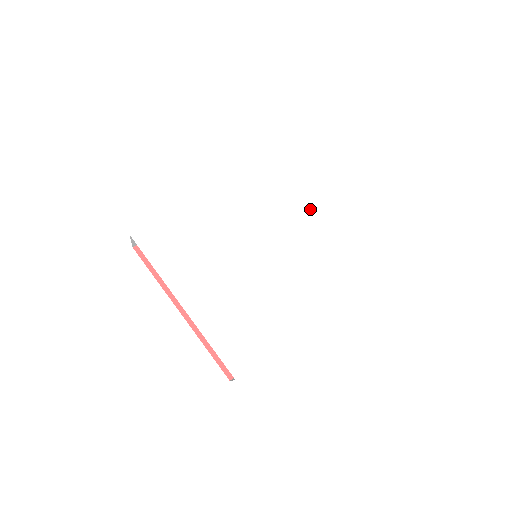
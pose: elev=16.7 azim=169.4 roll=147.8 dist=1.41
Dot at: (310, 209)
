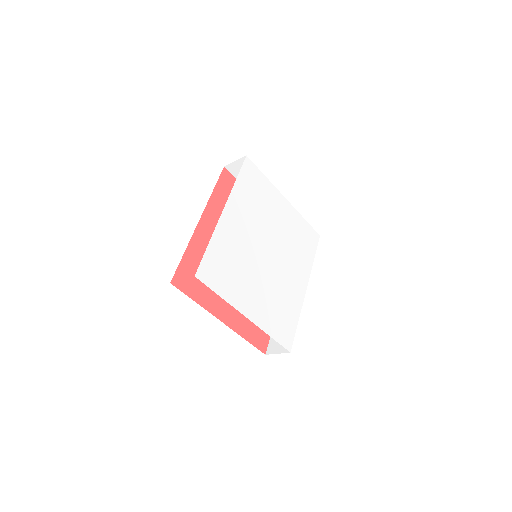
Dot at: (280, 208)
